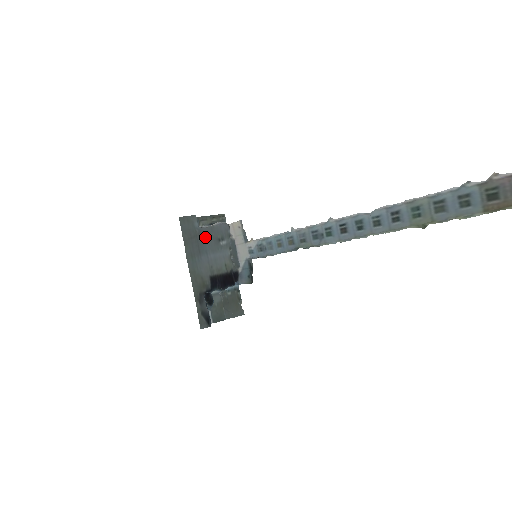
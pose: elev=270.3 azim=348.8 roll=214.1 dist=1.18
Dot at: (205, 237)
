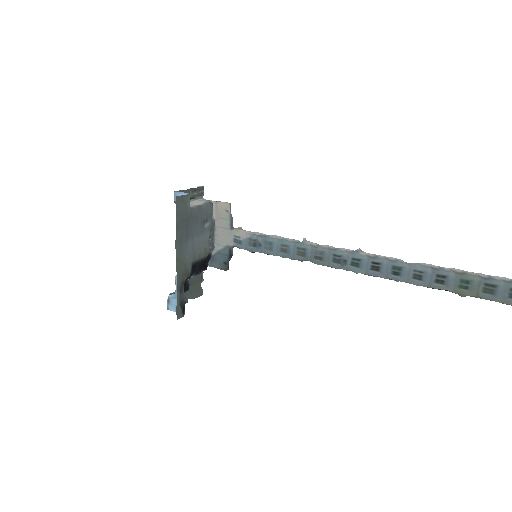
Dot at: (194, 219)
